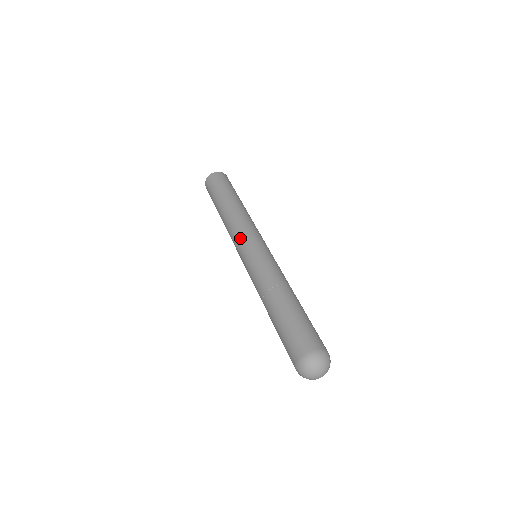
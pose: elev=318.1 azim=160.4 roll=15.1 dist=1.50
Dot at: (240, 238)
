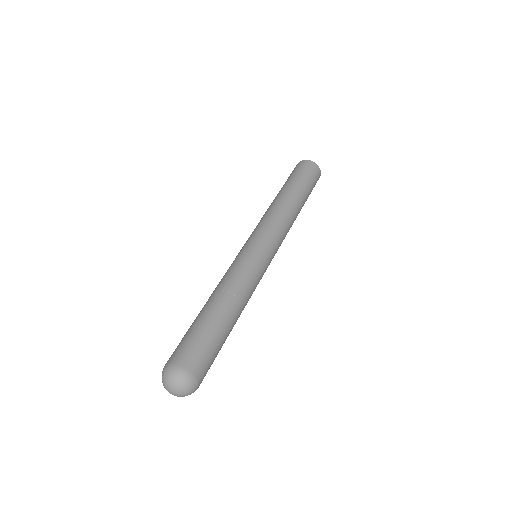
Dot at: (262, 230)
